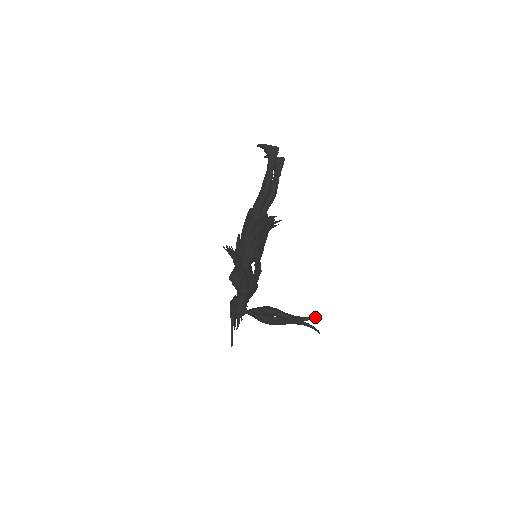
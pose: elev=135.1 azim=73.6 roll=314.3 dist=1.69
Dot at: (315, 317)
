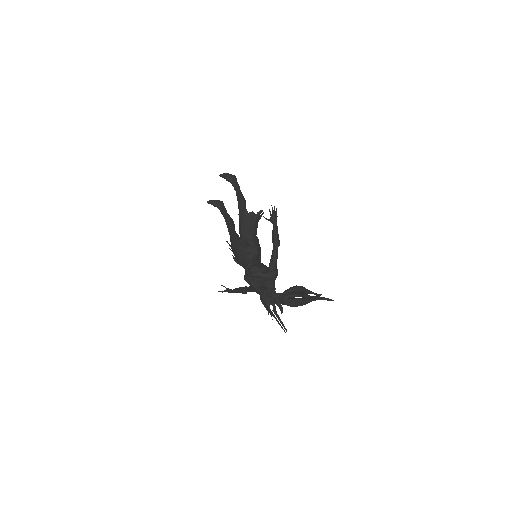
Dot at: occluded
